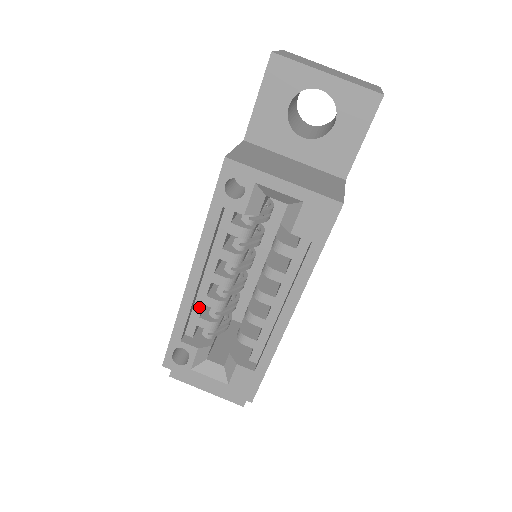
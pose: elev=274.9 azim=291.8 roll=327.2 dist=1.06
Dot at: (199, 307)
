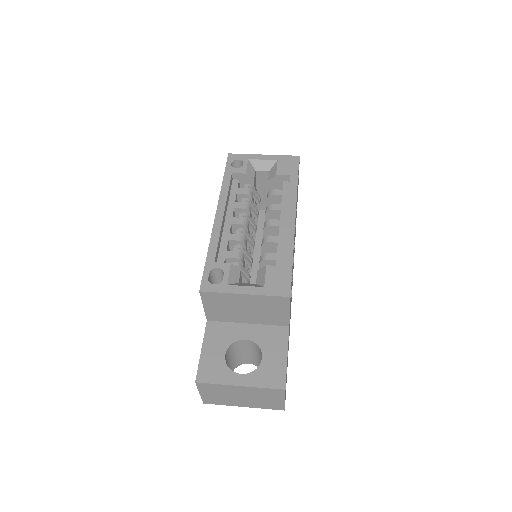
Dot at: (225, 243)
